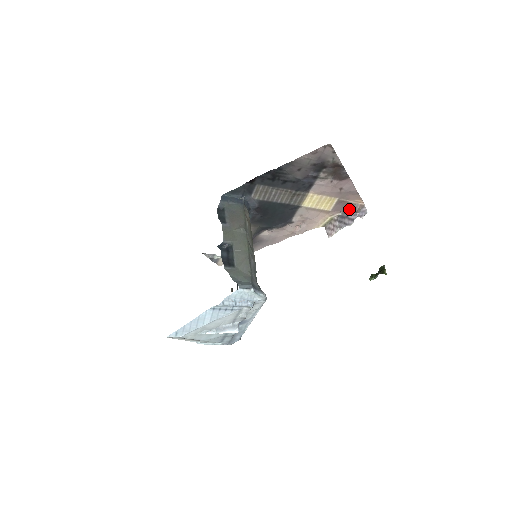
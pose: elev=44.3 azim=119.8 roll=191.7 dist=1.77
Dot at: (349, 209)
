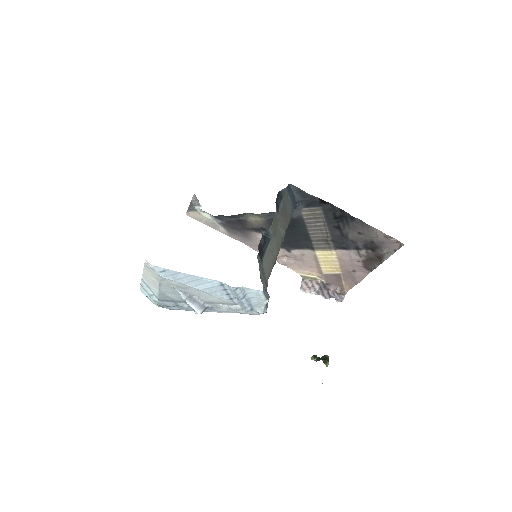
Dot at: (335, 286)
